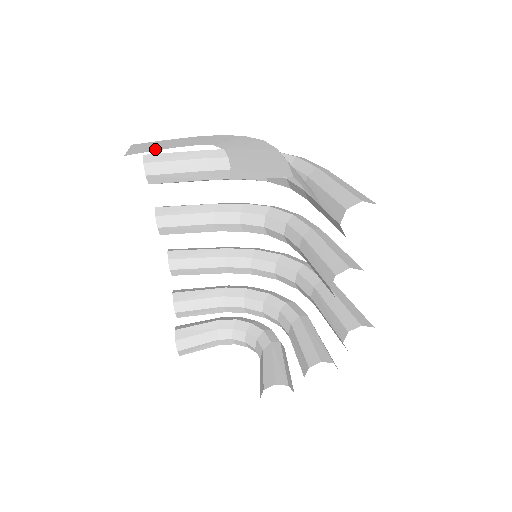
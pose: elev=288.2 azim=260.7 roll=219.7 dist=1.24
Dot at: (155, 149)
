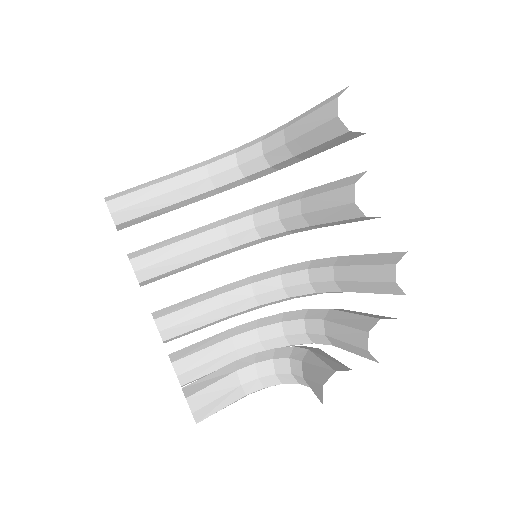
Dot at: occluded
